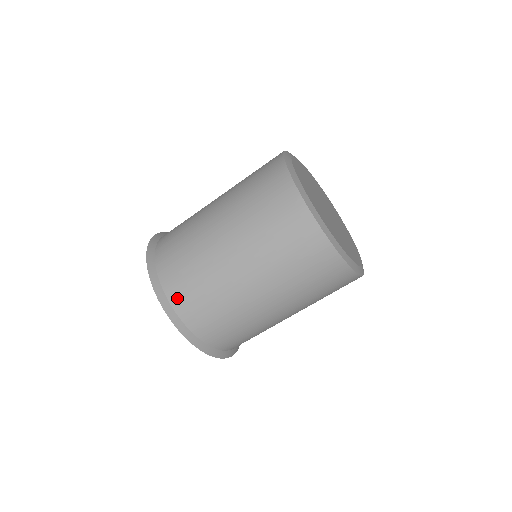
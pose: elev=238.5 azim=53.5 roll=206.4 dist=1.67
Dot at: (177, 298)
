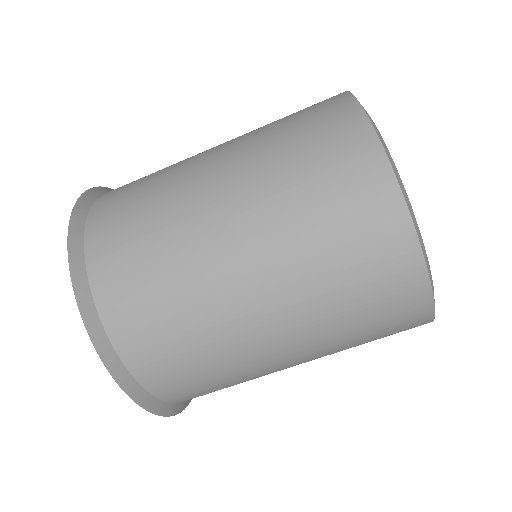
Dot at: (154, 377)
